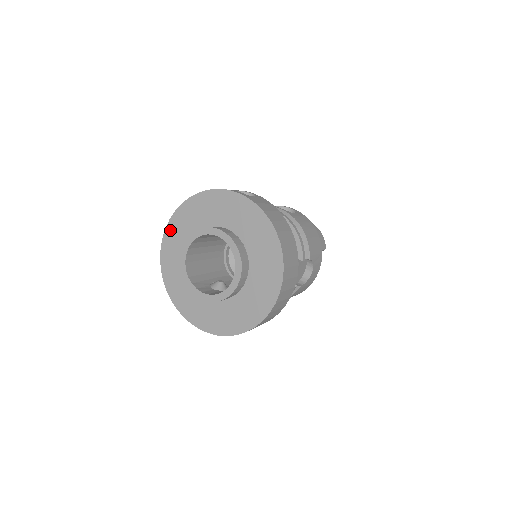
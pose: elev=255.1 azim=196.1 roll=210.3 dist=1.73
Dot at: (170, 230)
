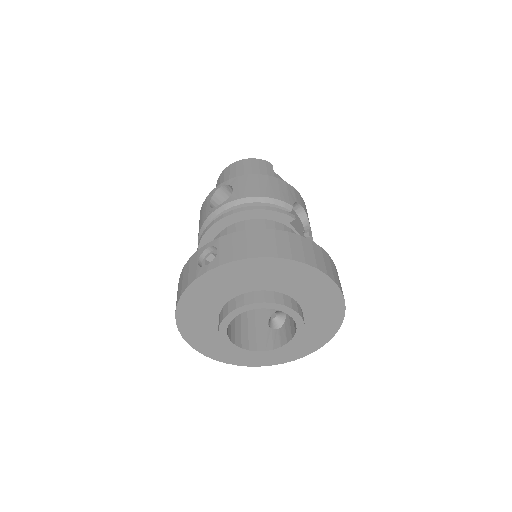
Dot at: (194, 342)
